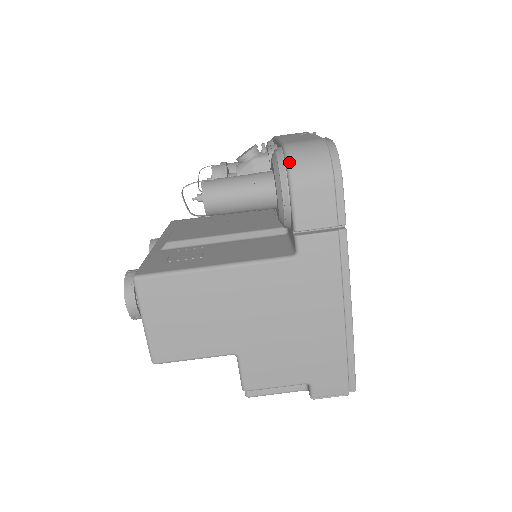
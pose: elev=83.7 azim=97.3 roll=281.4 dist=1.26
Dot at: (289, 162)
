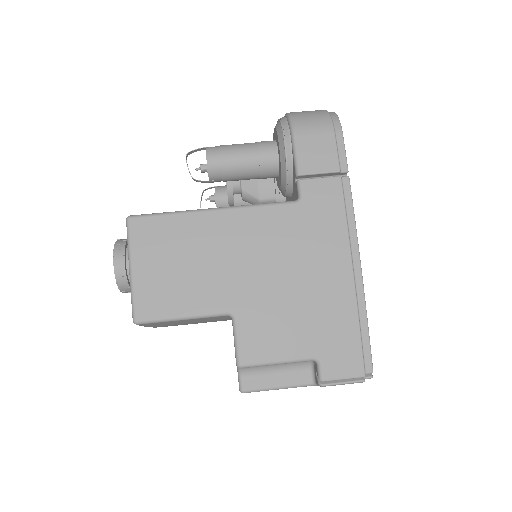
Dot at: (291, 117)
